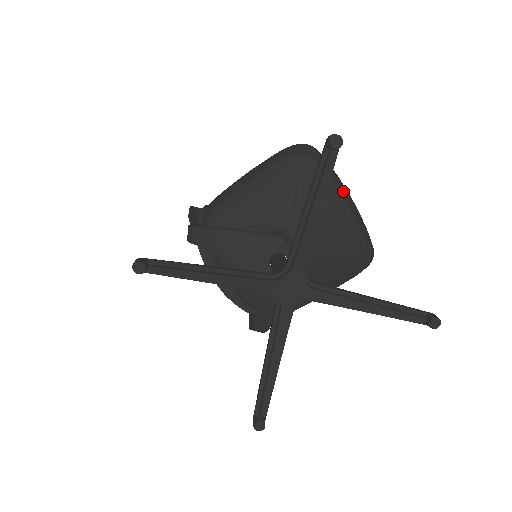
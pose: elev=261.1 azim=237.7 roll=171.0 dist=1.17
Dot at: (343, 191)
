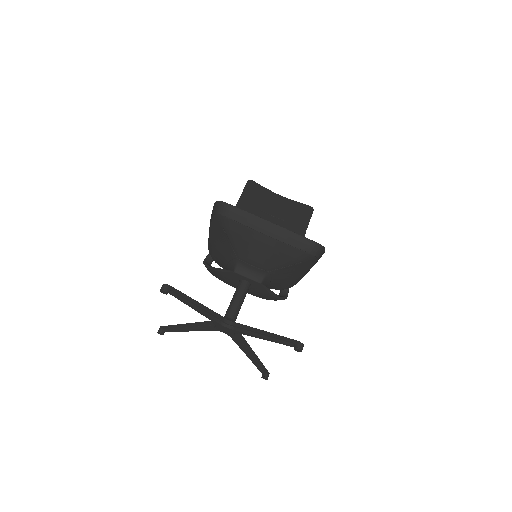
Dot at: (258, 225)
